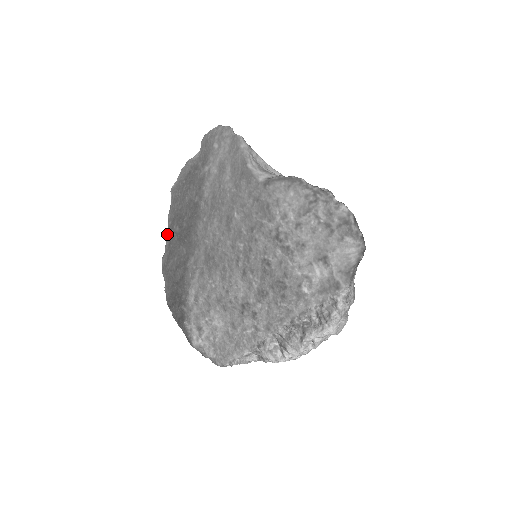
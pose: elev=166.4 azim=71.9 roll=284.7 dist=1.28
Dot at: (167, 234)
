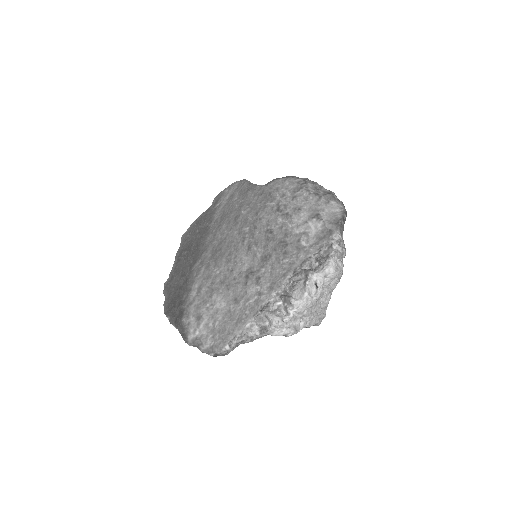
Dot at: (174, 262)
